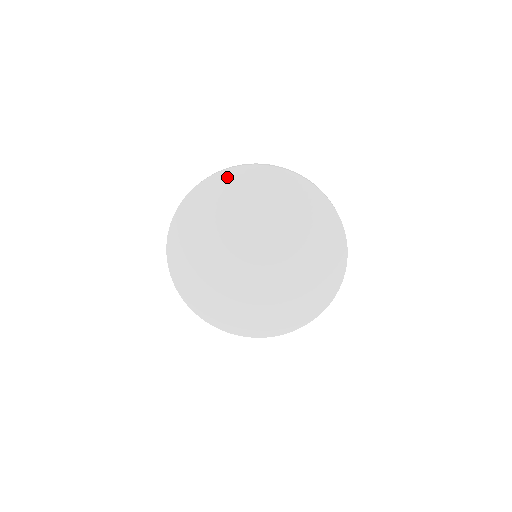
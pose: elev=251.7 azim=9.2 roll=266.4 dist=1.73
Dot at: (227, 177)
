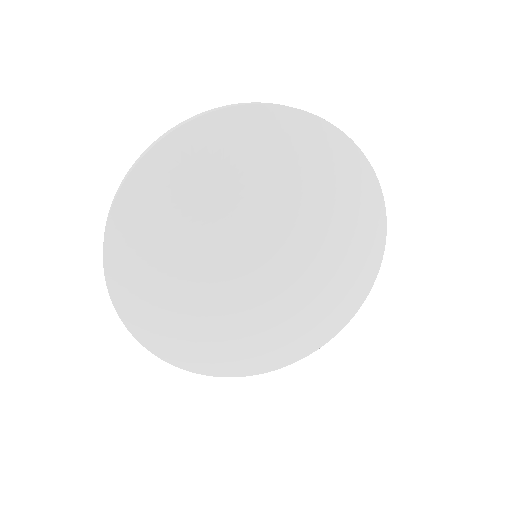
Dot at: (265, 118)
